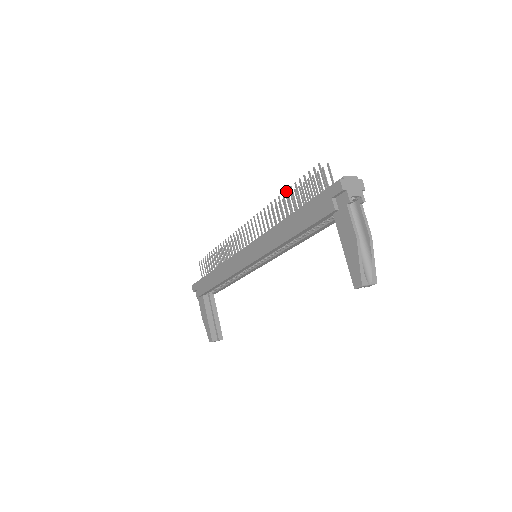
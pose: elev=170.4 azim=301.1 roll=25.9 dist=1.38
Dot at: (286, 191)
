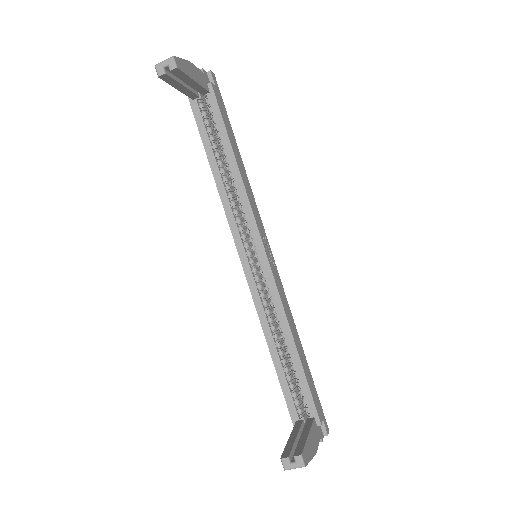
Dot at: occluded
